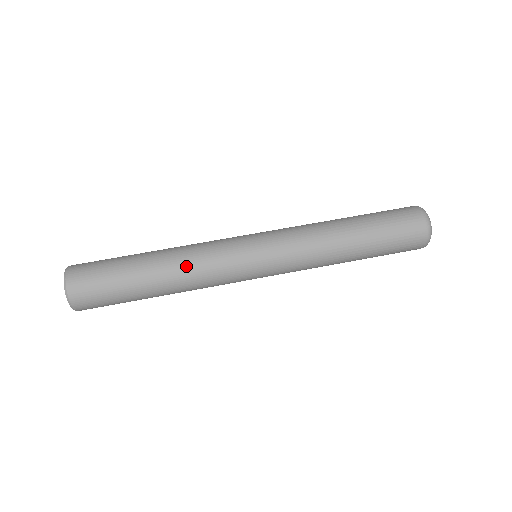
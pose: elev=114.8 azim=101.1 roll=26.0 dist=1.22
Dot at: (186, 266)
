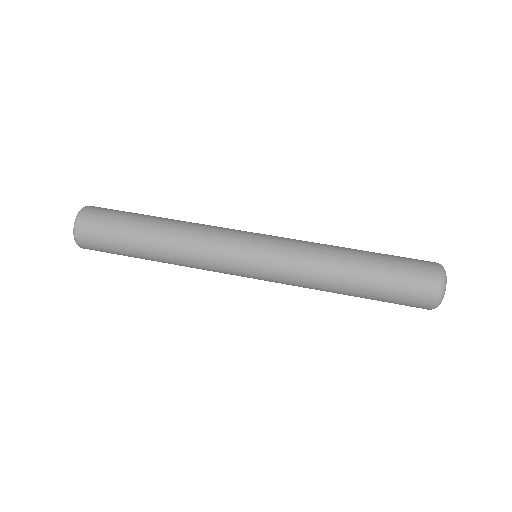
Dot at: (186, 232)
